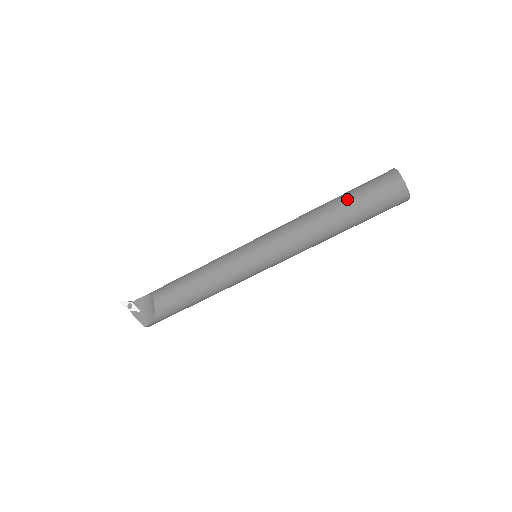
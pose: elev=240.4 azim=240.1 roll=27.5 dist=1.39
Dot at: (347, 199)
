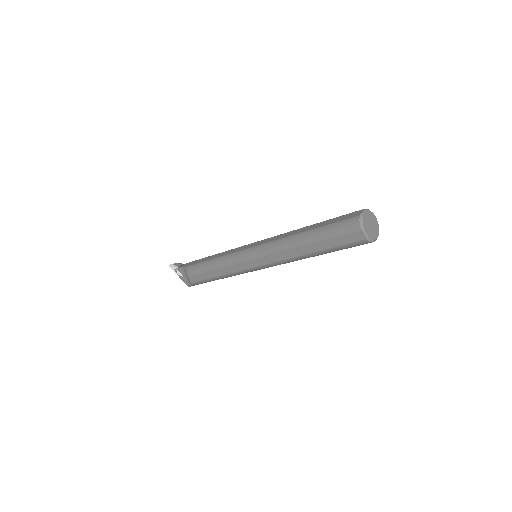
Dot at: (318, 237)
